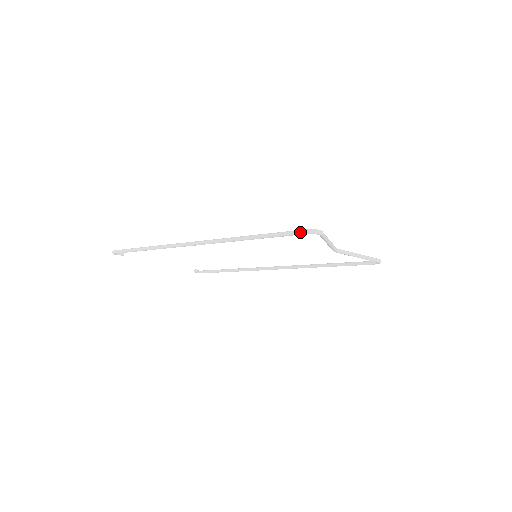
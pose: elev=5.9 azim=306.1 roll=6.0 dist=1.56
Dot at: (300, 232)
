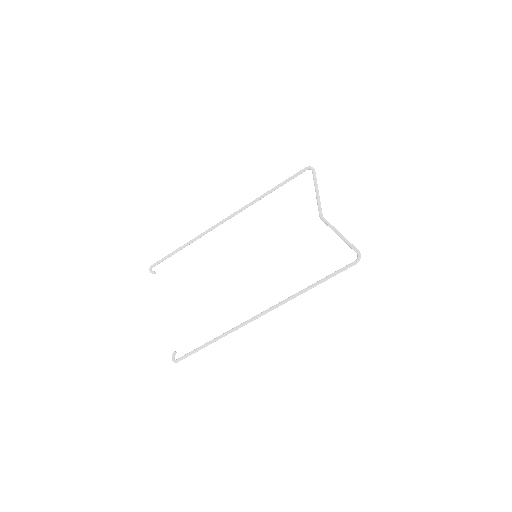
Dot at: (301, 170)
